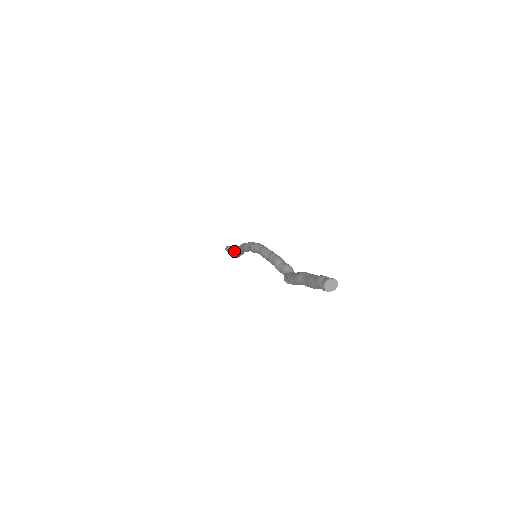
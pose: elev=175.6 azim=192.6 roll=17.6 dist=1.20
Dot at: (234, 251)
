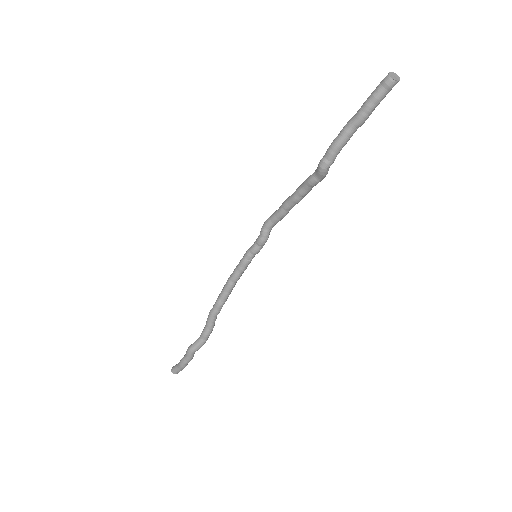
Dot at: occluded
